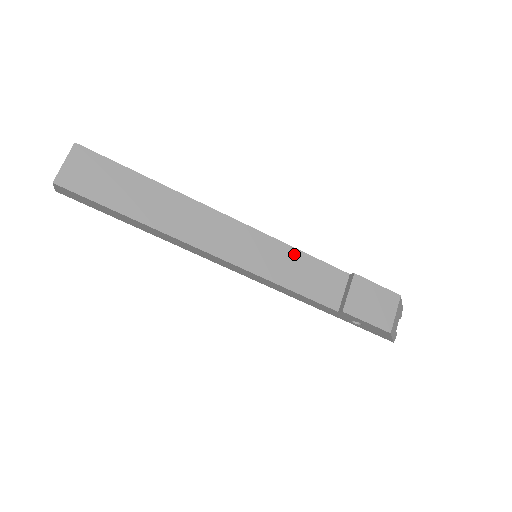
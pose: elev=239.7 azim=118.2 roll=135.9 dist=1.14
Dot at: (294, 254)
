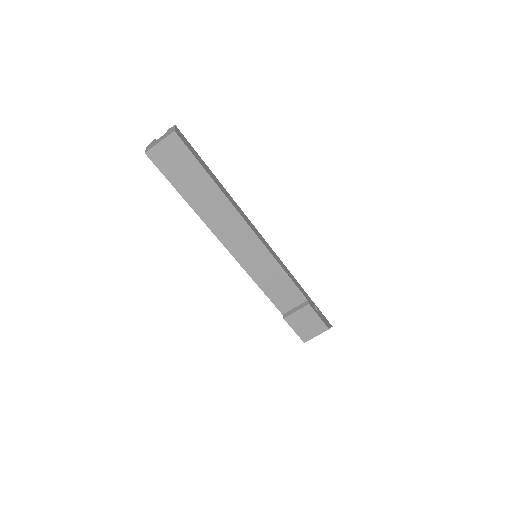
Dot at: (280, 272)
